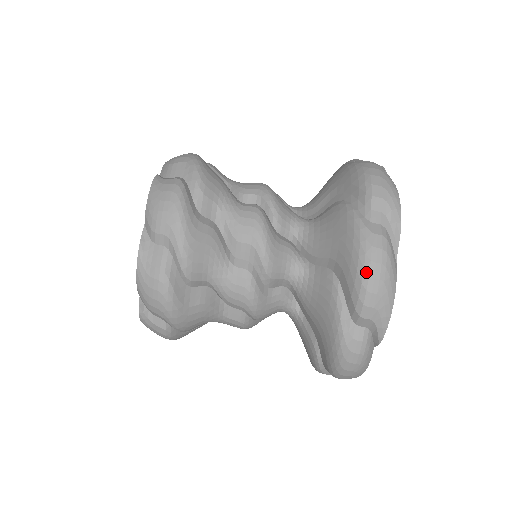
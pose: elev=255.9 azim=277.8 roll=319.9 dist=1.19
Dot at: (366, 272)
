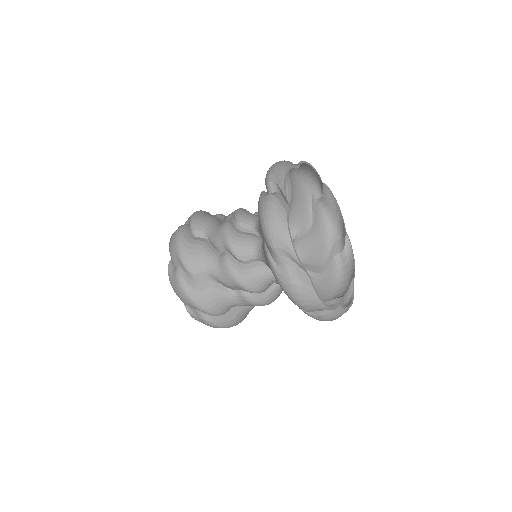
Dot at: (291, 299)
